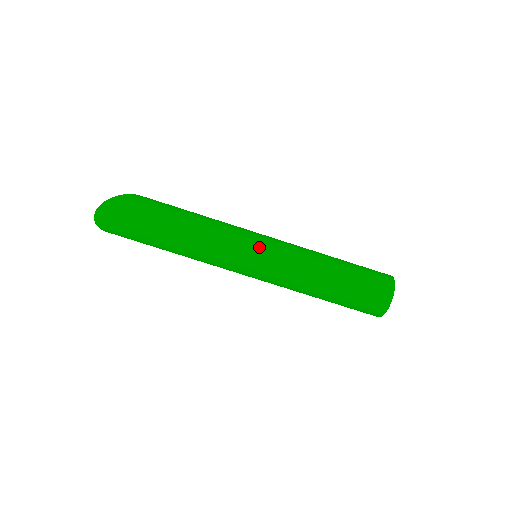
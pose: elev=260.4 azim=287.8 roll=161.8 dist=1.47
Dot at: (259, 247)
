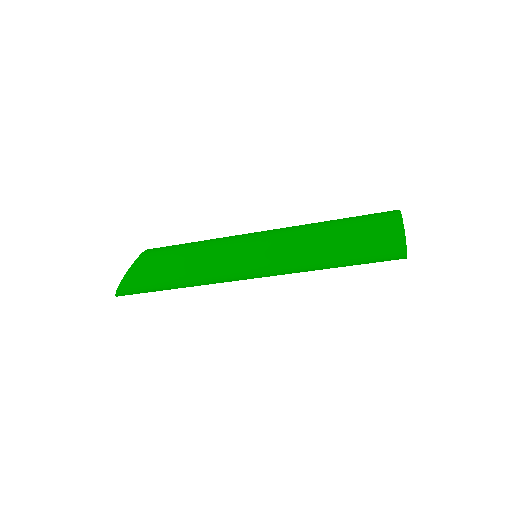
Dot at: (254, 275)
